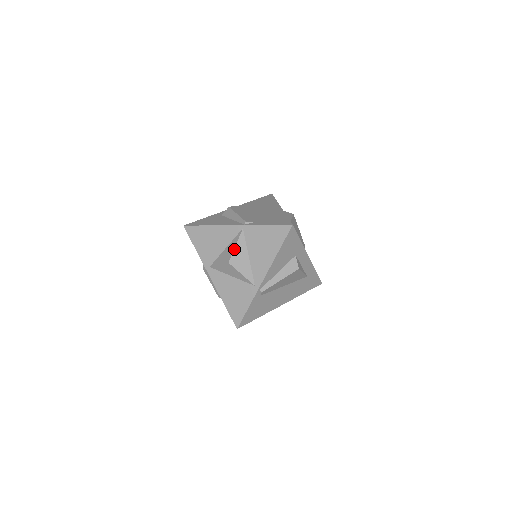
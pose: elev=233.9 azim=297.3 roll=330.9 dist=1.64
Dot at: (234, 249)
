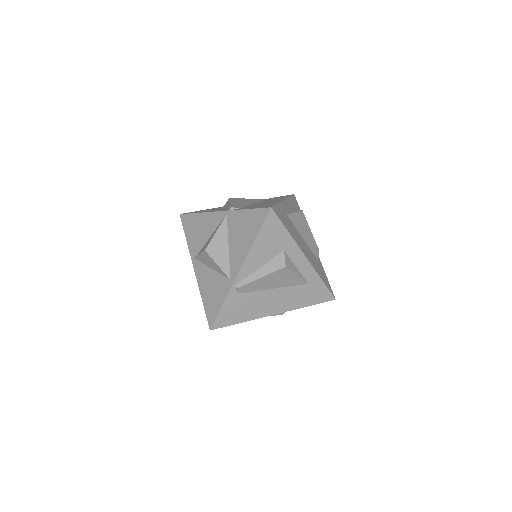
Dot at: (213, 236)
